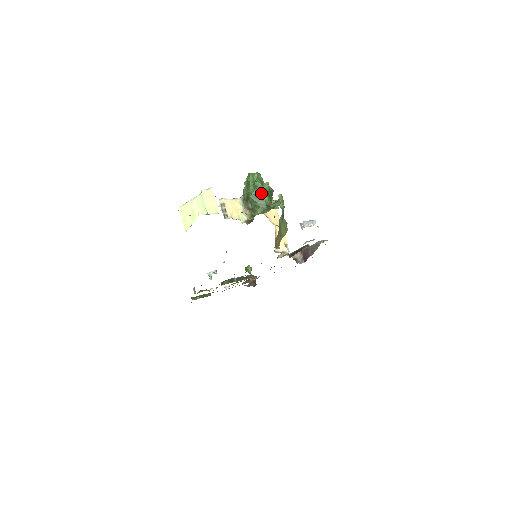
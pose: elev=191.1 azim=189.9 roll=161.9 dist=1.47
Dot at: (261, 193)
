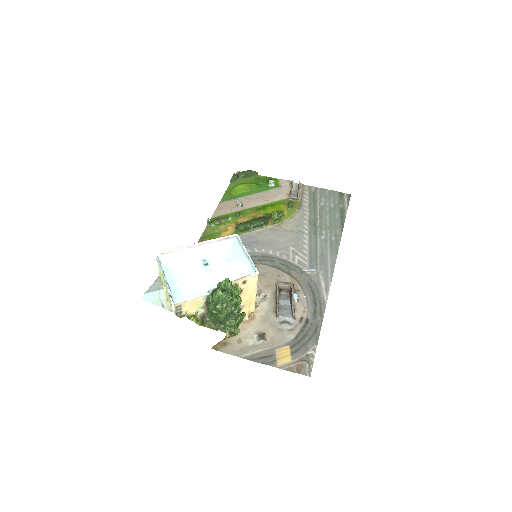
Dot at: (217, 316)
